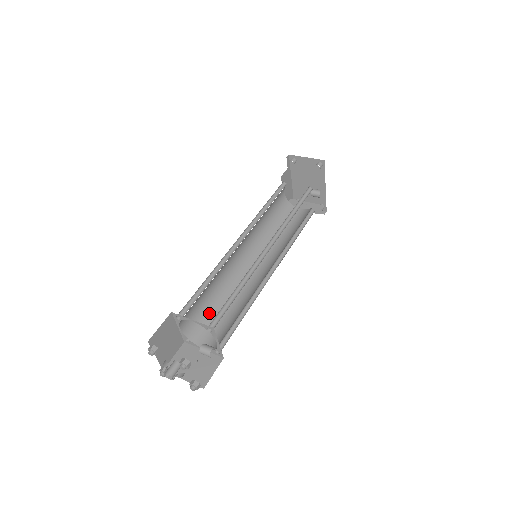
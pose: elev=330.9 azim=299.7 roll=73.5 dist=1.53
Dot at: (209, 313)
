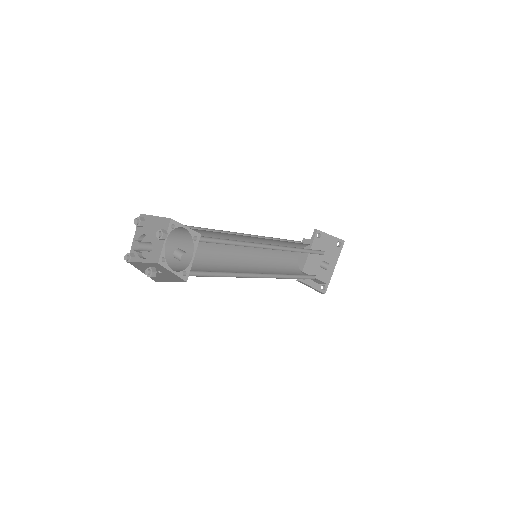
Dot at: (193, 260)
